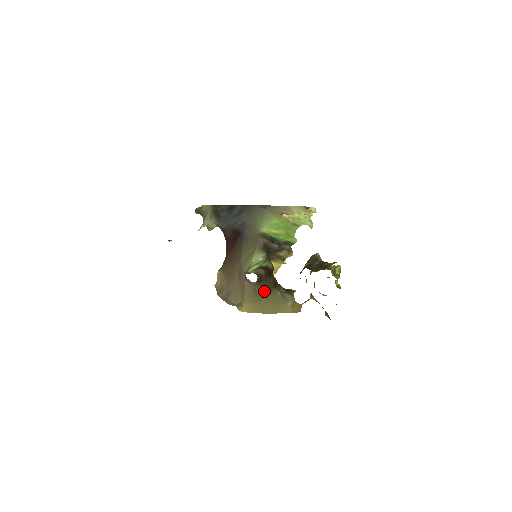
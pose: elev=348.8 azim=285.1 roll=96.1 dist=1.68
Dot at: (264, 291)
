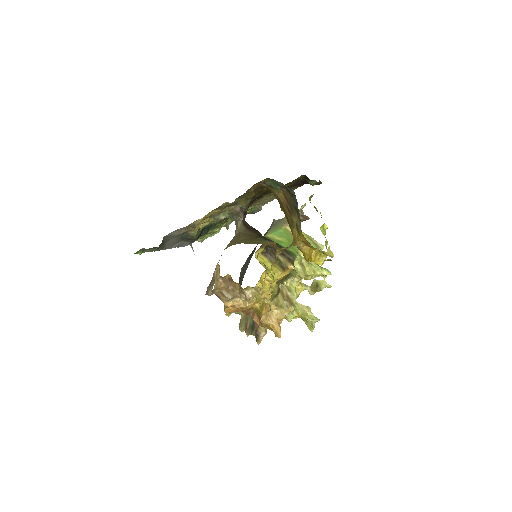
Dot at: (247, 236)
